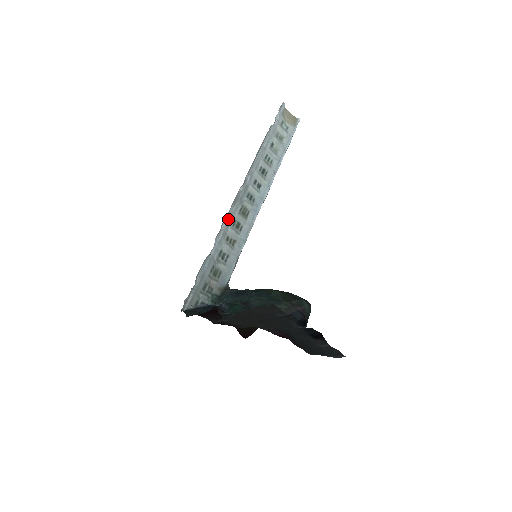
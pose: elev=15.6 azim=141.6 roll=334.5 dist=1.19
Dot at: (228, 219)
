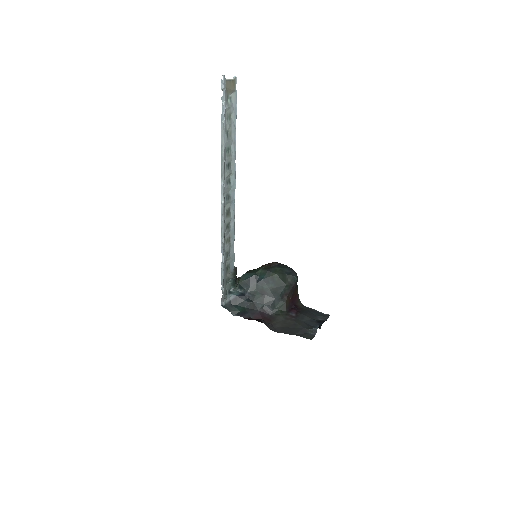
Dot at: (224, 231)
